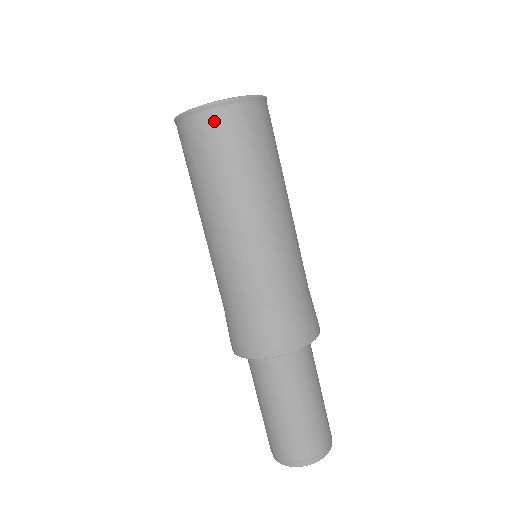
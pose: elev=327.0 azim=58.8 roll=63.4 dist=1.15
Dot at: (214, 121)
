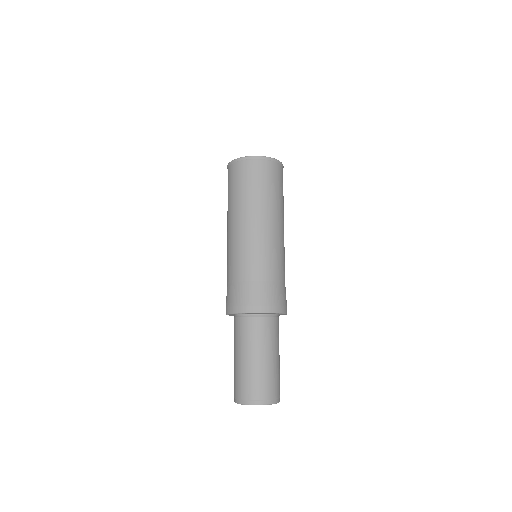
Dot at: (238, 168)
